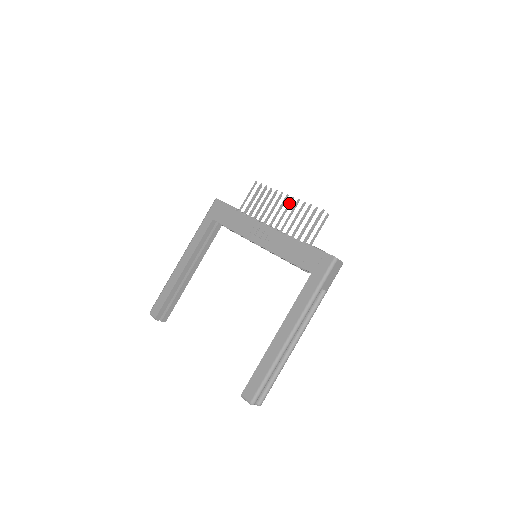
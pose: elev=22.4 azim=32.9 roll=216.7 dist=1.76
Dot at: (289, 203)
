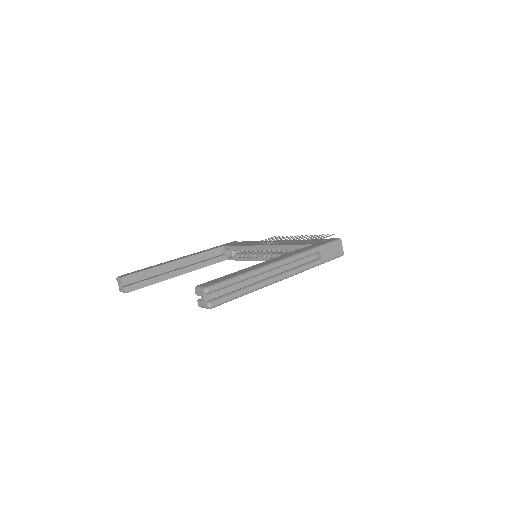
Dot at: (302, 236)
